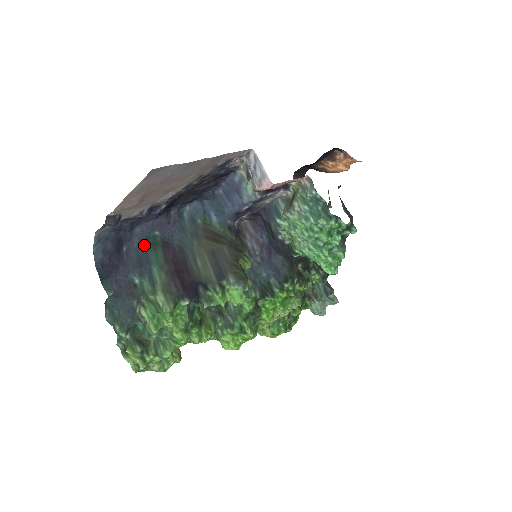
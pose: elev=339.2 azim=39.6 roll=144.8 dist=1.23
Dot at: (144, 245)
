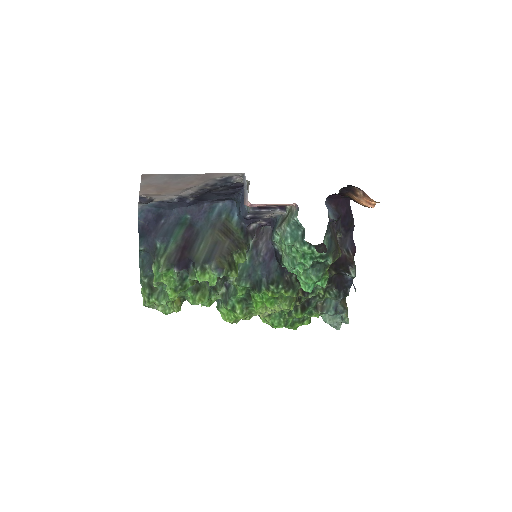
Dot at: (176, 222)
